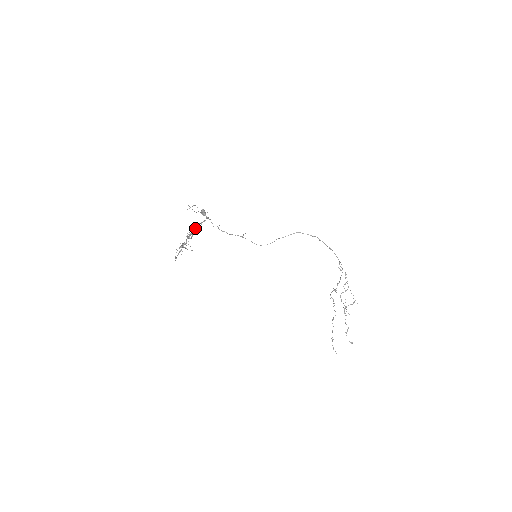
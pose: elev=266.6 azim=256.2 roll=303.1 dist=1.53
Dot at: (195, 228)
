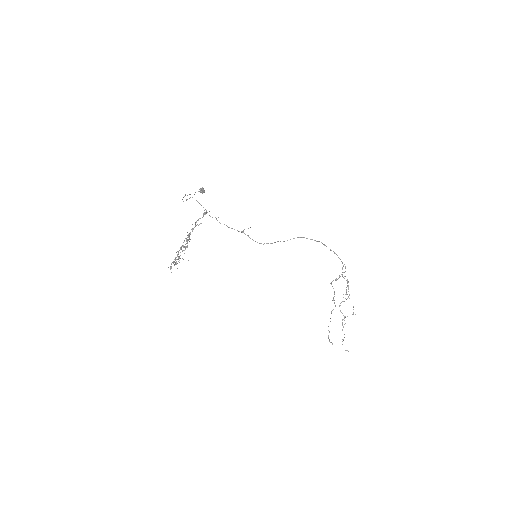
Dot at: (192, 229)
